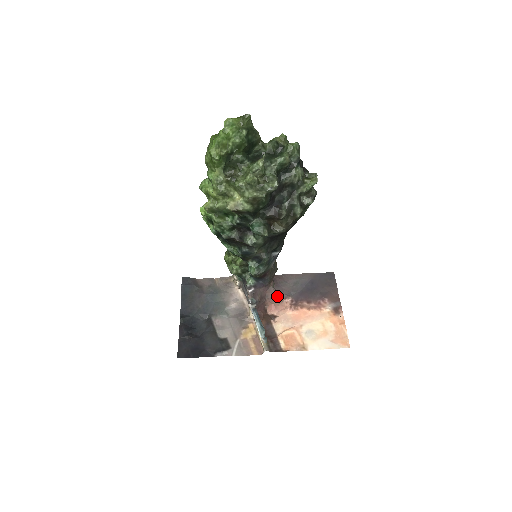
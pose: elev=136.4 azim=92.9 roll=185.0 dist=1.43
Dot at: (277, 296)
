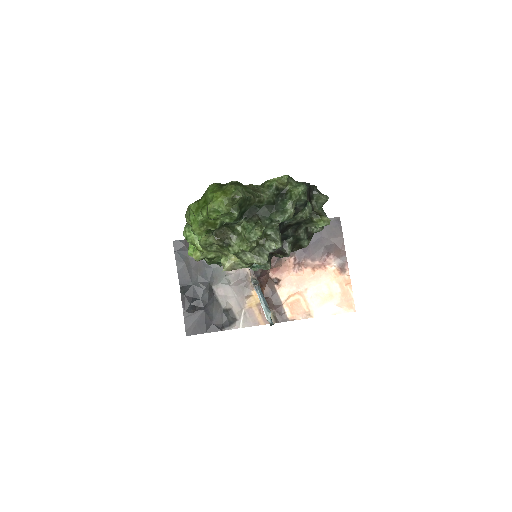
Dot at: (279, 259)
